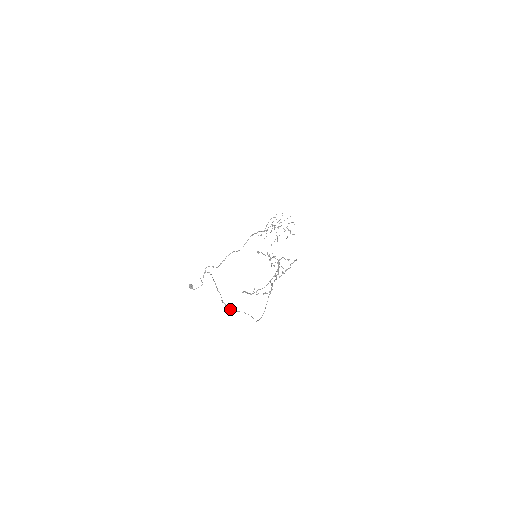
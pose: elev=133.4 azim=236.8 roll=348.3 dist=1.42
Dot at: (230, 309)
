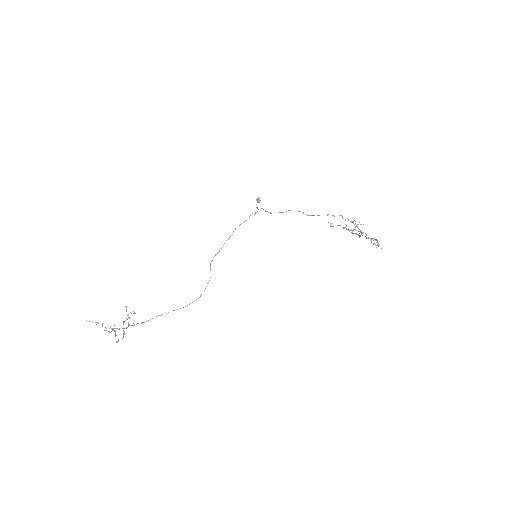
Dot at: (210, 267)
